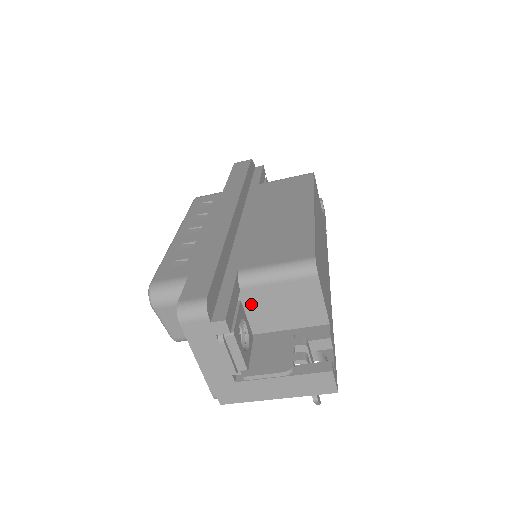
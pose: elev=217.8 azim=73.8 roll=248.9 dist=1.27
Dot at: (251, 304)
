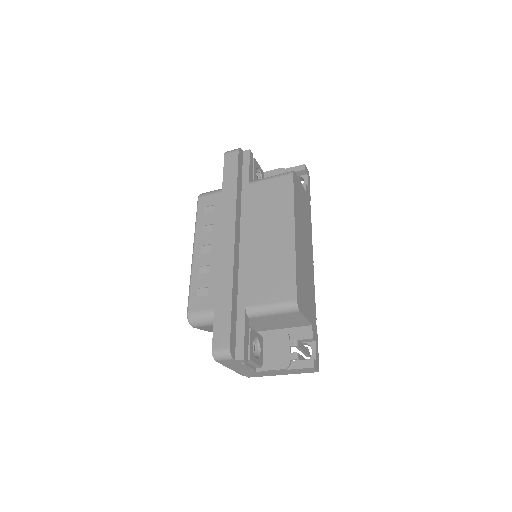
Dot at: (258, 322)
